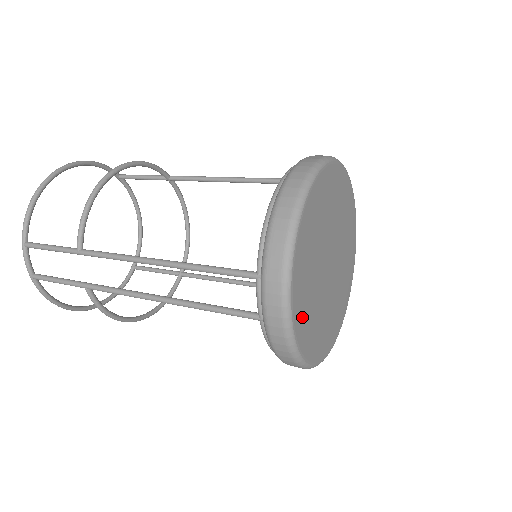
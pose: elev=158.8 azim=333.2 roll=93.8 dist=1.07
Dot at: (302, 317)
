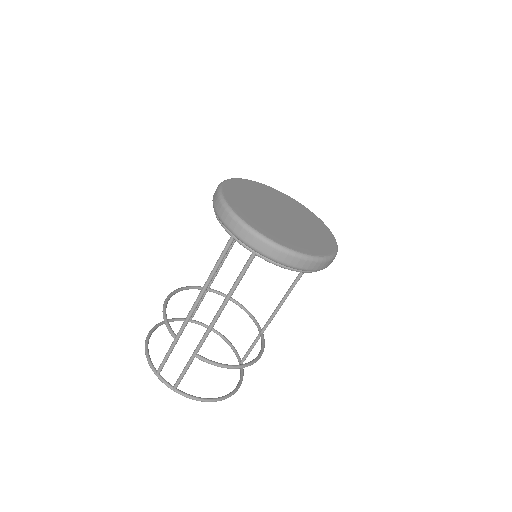
Dot at: (271, 233)
